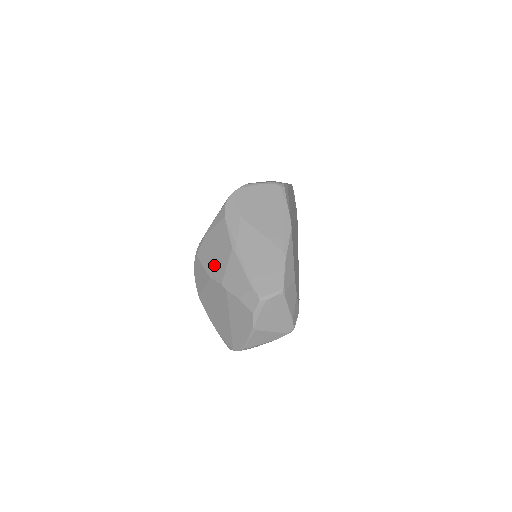
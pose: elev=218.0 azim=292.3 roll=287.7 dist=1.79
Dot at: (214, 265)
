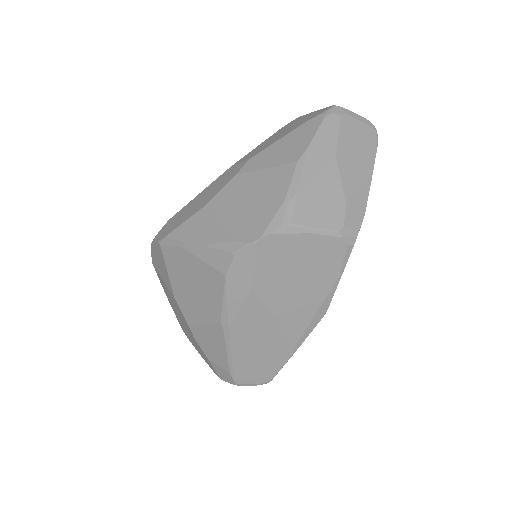
Dot at: (185, 298)
